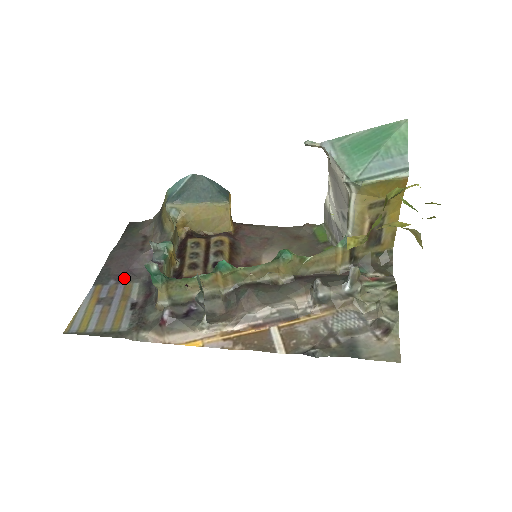
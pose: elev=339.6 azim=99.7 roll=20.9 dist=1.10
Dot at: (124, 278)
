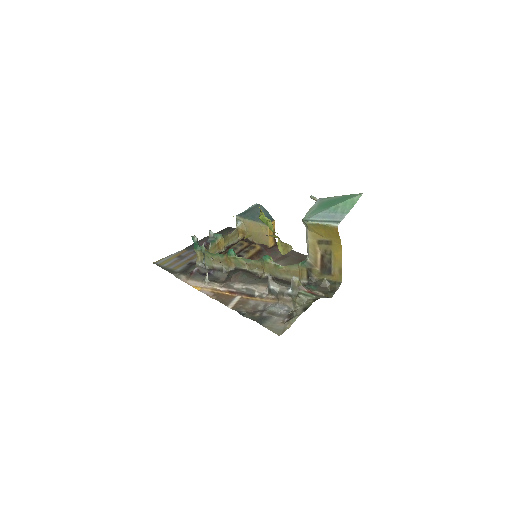
Dot at: occluded
